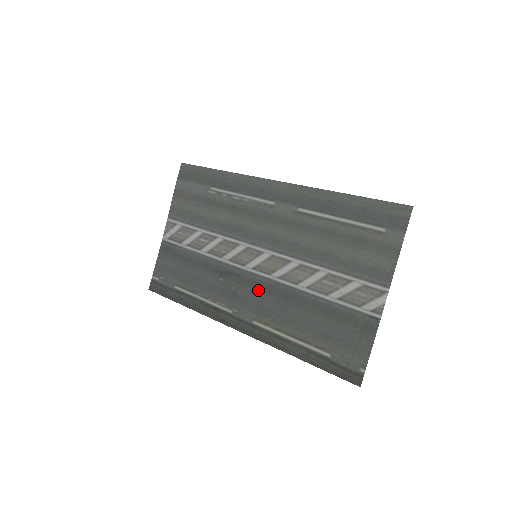
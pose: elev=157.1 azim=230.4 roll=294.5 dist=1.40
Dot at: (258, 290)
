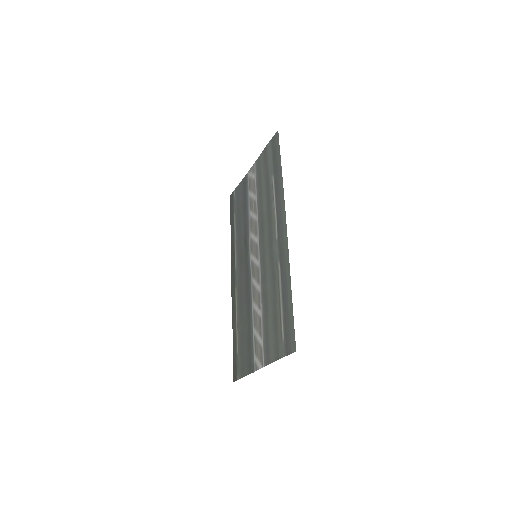
Dot at: (246, 276)
